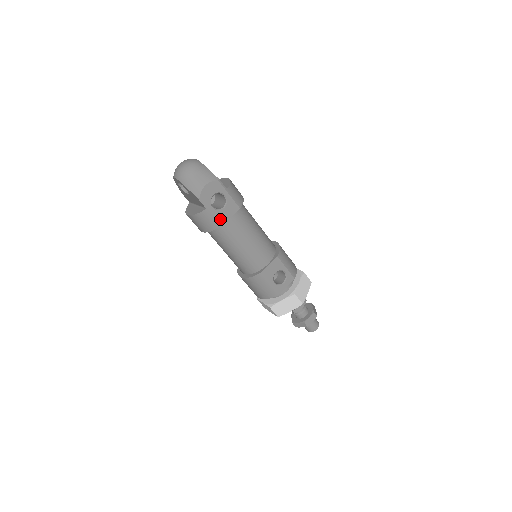
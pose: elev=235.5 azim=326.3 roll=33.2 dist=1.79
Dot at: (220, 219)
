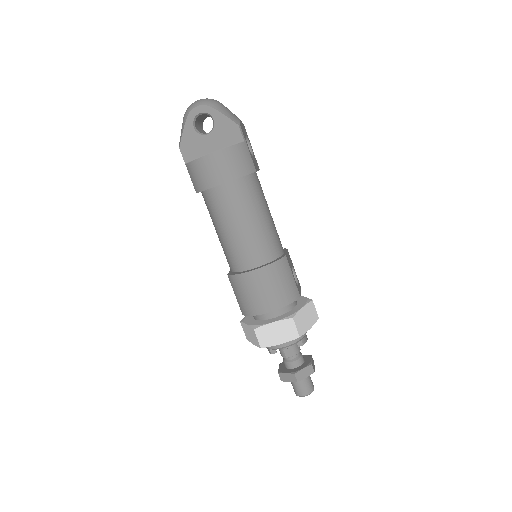
Dot at: (253, 163)
